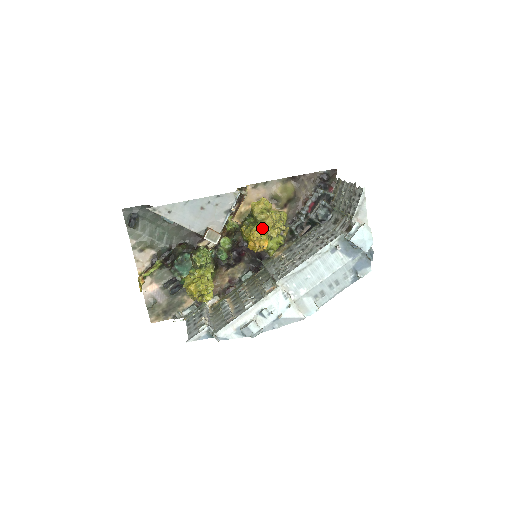
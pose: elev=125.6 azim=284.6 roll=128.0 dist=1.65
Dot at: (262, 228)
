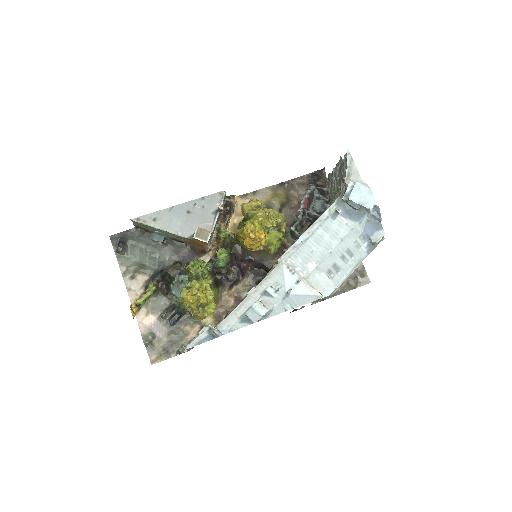
Dot at: (255, 220)
